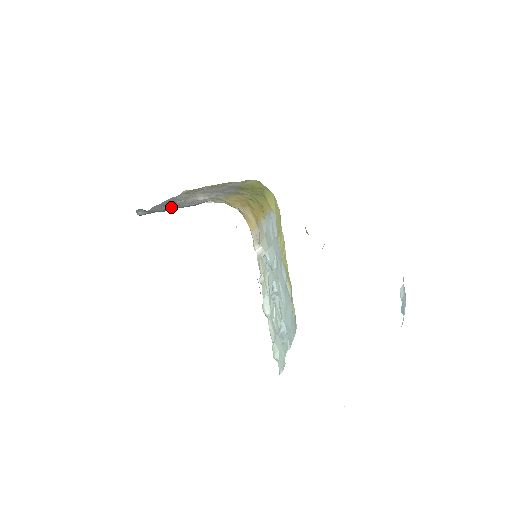
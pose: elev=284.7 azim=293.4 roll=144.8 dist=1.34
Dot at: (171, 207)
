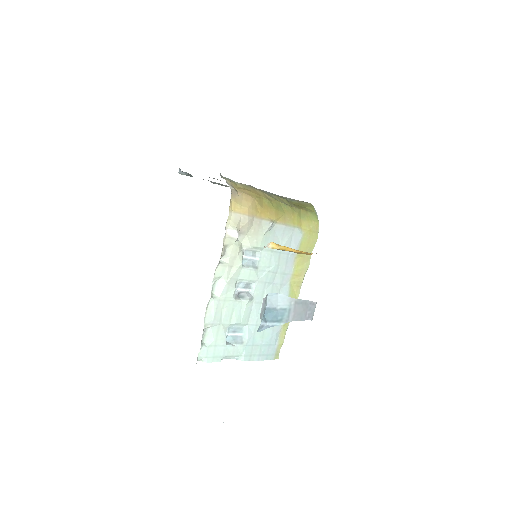
Dot at: occluded
